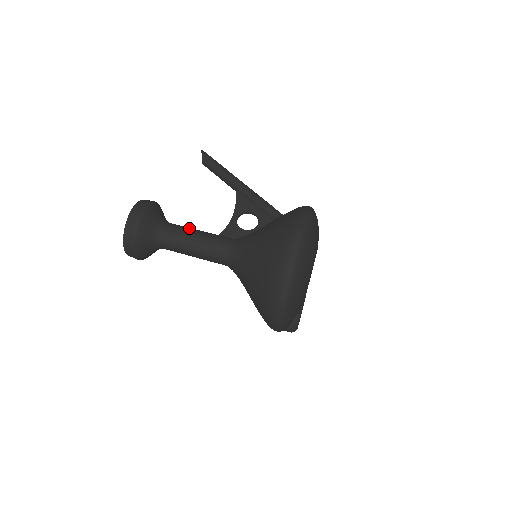
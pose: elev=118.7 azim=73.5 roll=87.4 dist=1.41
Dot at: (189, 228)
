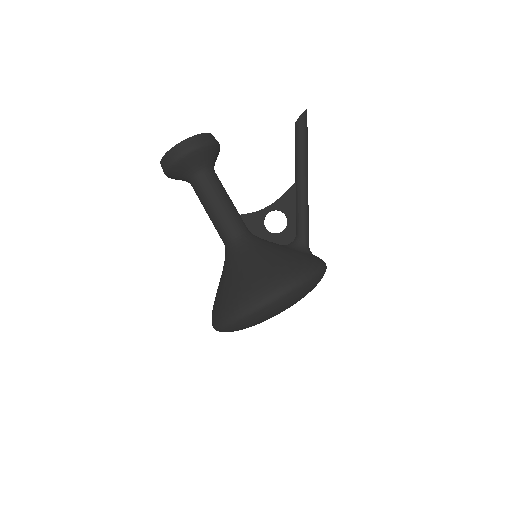
Dot at: (220, 191)
